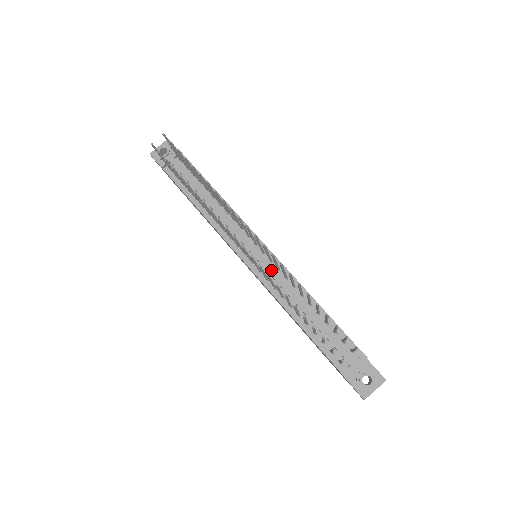
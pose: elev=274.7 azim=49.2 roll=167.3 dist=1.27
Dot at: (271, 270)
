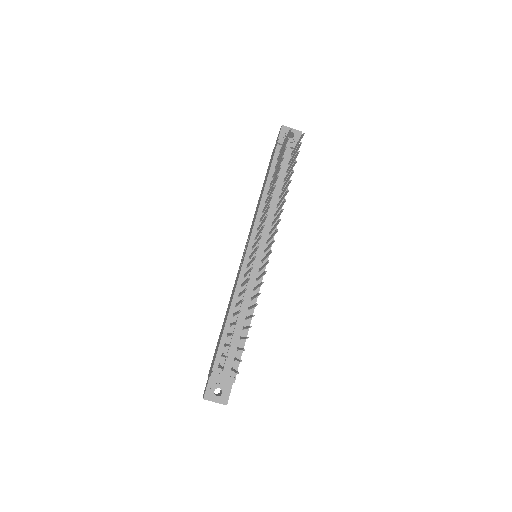
Dot at: (253, 275)
